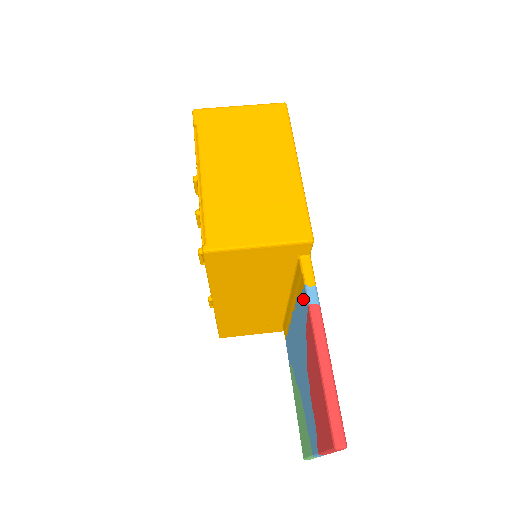
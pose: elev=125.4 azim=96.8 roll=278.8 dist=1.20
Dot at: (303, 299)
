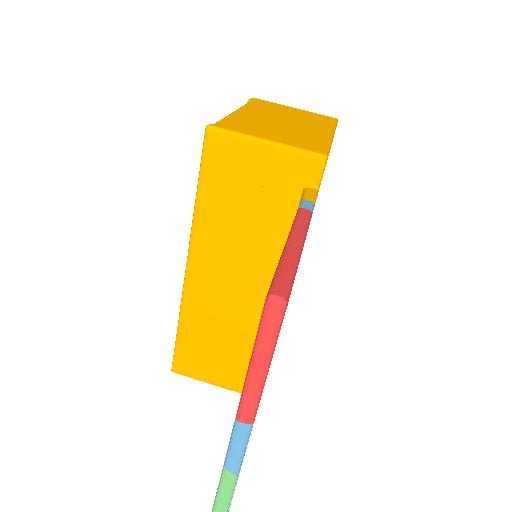
Dot at: occluded
